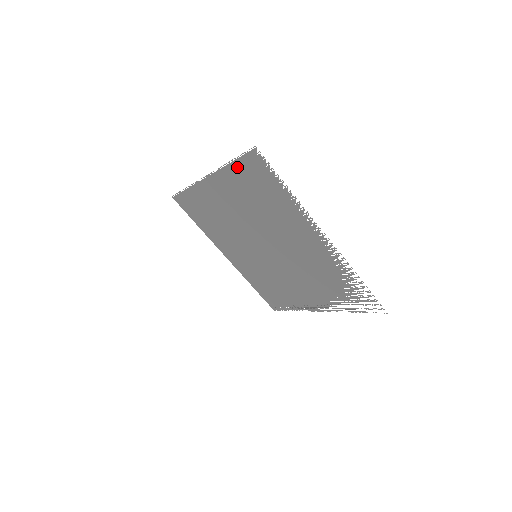
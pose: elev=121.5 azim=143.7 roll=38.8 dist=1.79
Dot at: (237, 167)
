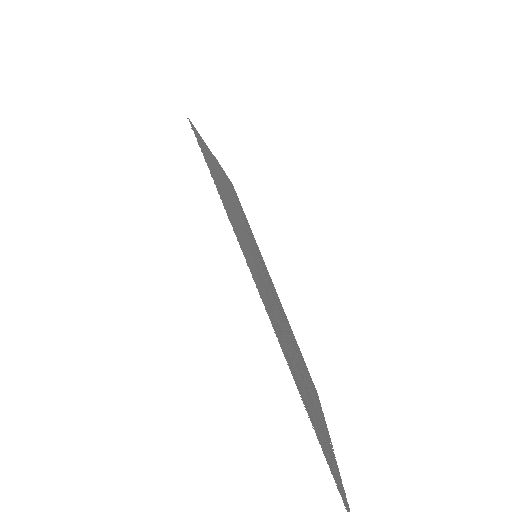
Dot at: (320, 443)
